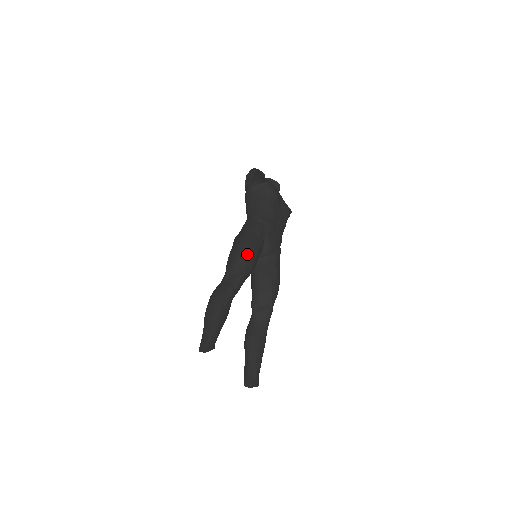
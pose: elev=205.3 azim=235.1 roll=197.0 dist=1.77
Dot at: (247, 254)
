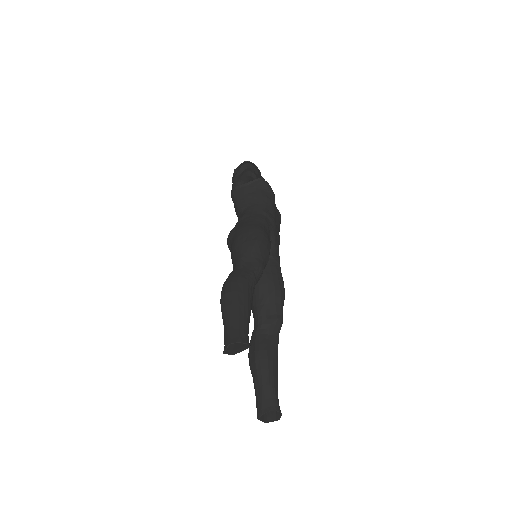
Dot at: (263, 241)
